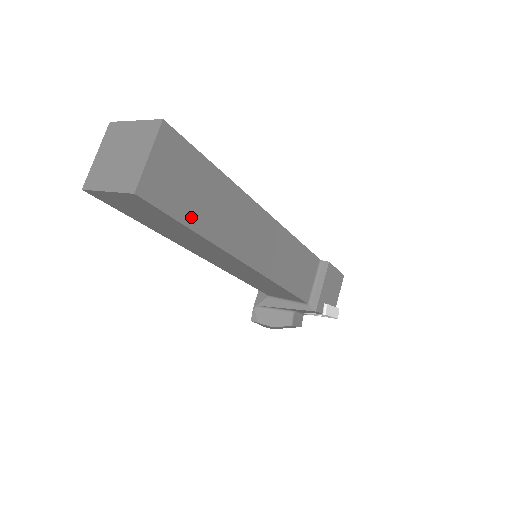
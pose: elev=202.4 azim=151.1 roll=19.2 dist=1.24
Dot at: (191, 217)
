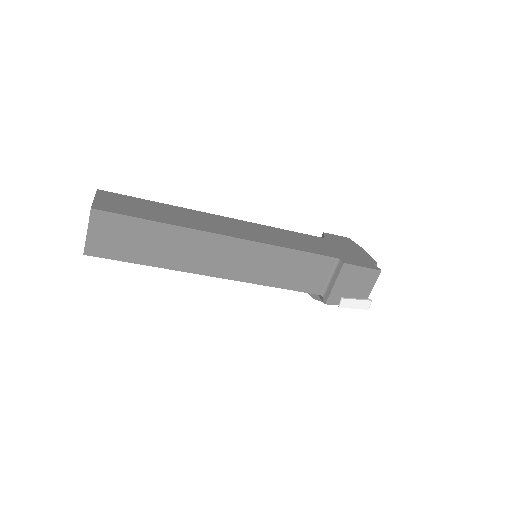
Dot at: (138, 257)
